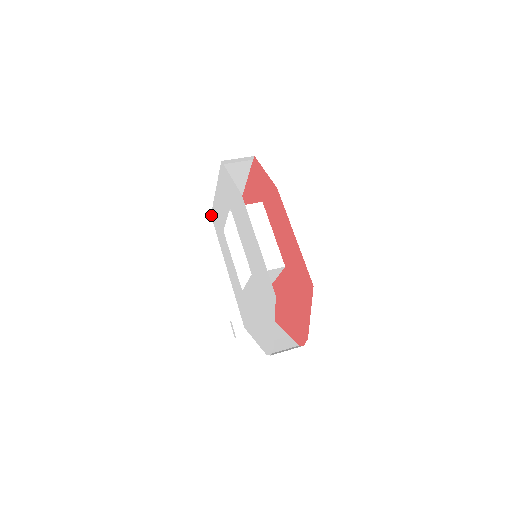
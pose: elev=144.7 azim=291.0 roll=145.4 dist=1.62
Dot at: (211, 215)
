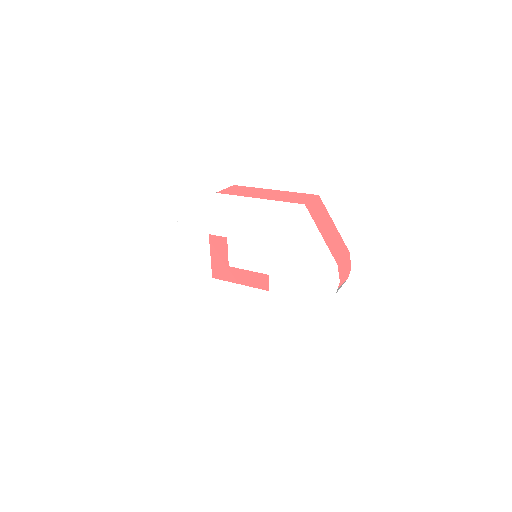
Dot at: (187, 296)
